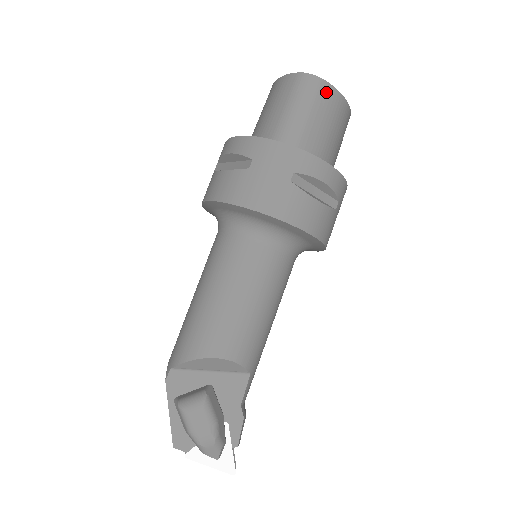
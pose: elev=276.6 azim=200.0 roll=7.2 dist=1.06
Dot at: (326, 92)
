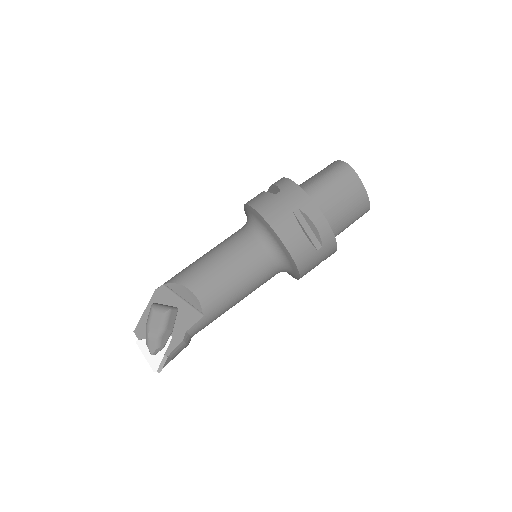
Dot at: (353, 179)
